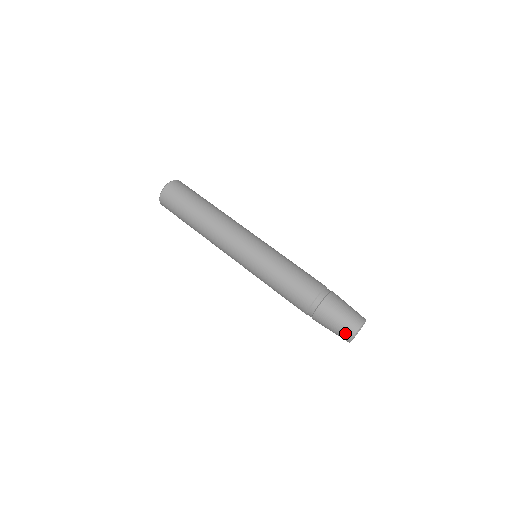
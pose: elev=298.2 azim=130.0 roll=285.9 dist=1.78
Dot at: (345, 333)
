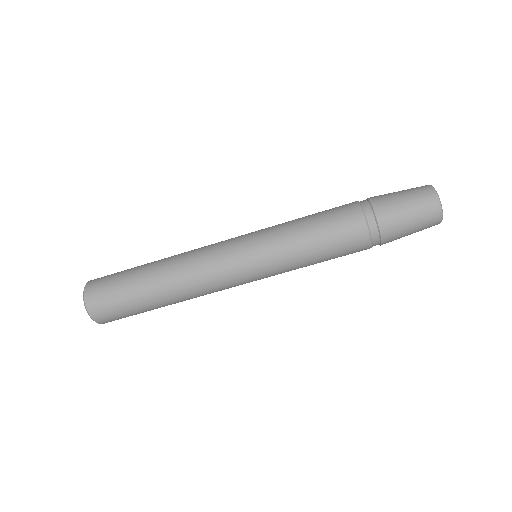
Dot at: occluded
